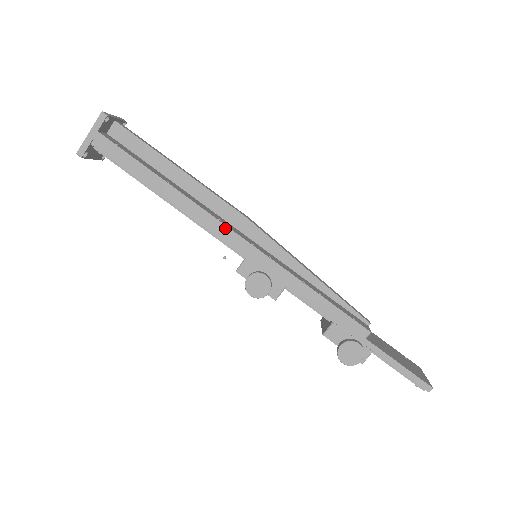
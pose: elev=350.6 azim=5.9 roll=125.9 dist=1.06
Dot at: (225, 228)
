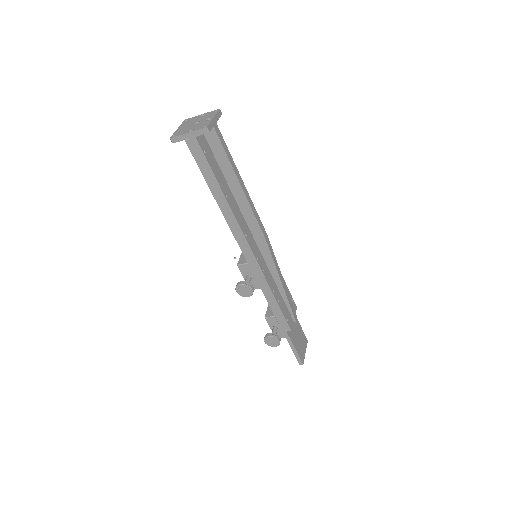
Dot at: (246, 244)
